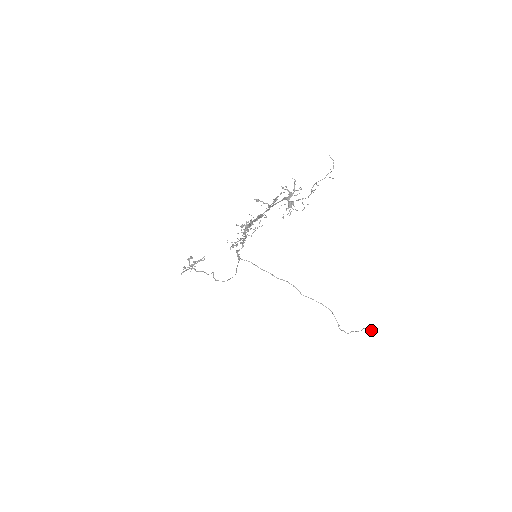
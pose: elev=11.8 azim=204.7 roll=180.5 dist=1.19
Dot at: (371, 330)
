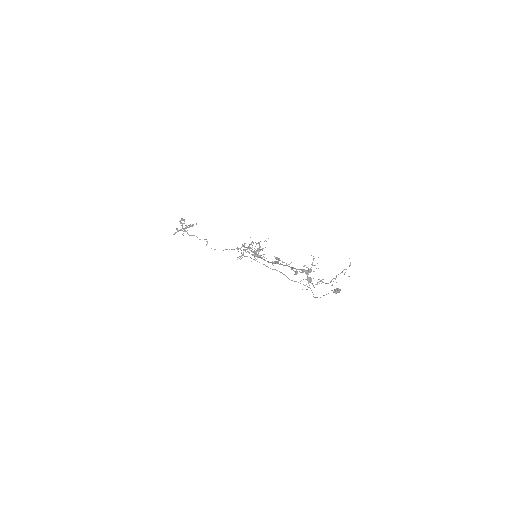
Dot at: occluded
